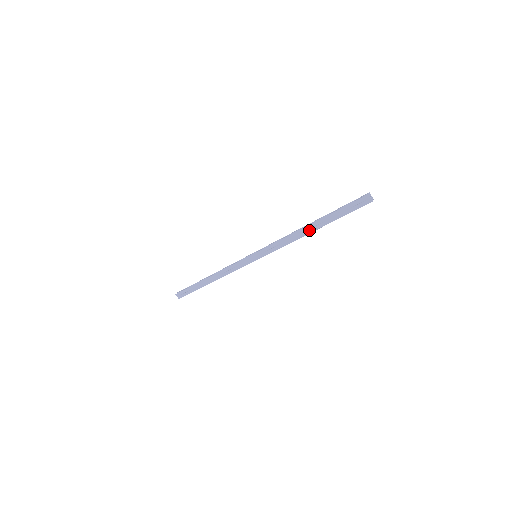
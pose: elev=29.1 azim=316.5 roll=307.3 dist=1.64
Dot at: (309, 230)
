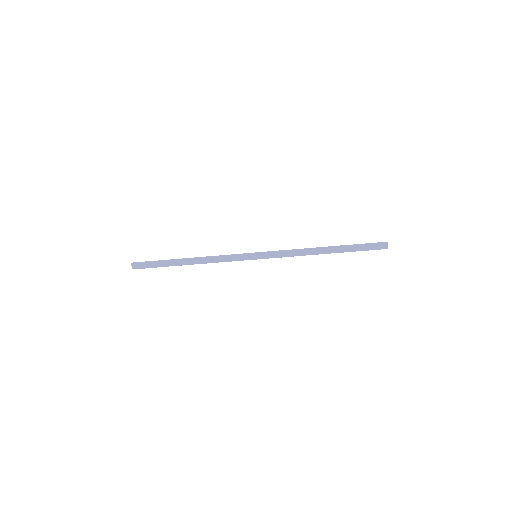
Dot at: (323, 251)
